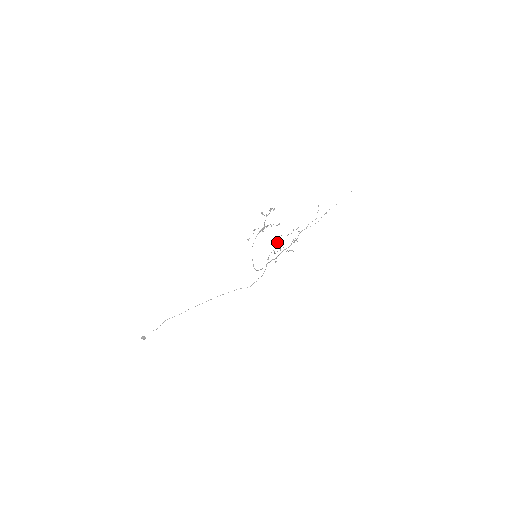
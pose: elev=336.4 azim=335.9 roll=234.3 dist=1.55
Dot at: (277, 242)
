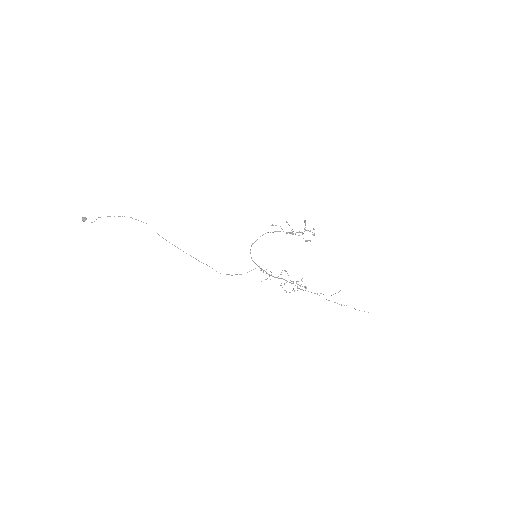
Dot at: occluded
